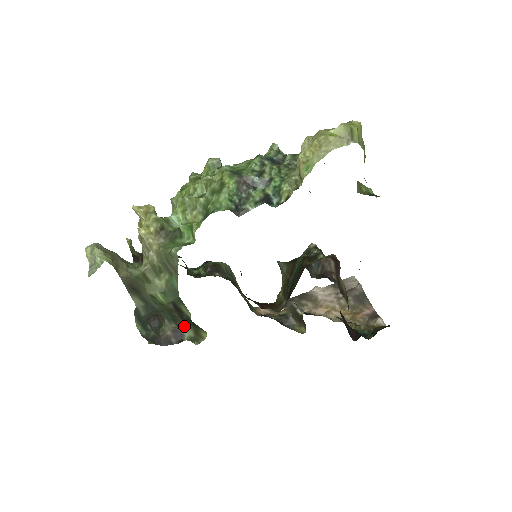
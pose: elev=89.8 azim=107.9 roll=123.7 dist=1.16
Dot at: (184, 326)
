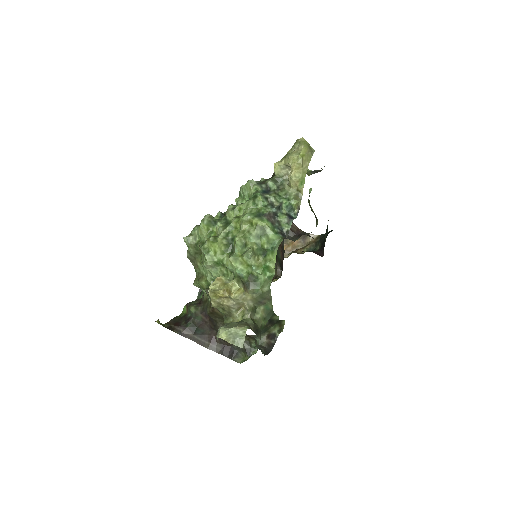
Dot at: (273, 328)
